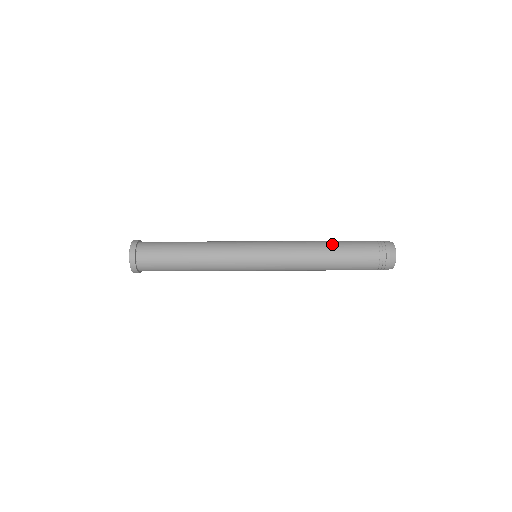
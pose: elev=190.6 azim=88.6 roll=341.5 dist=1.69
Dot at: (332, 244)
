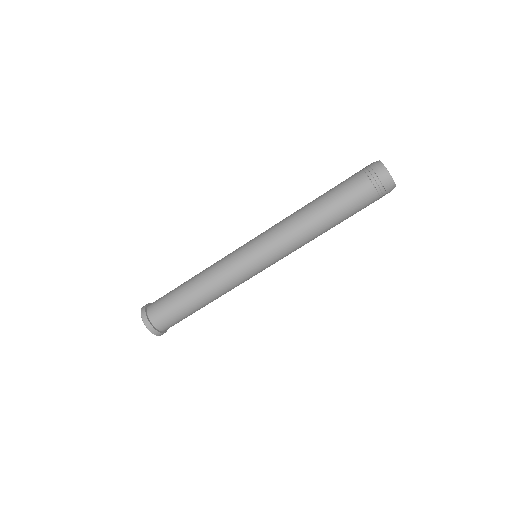
Dot at: occluded
